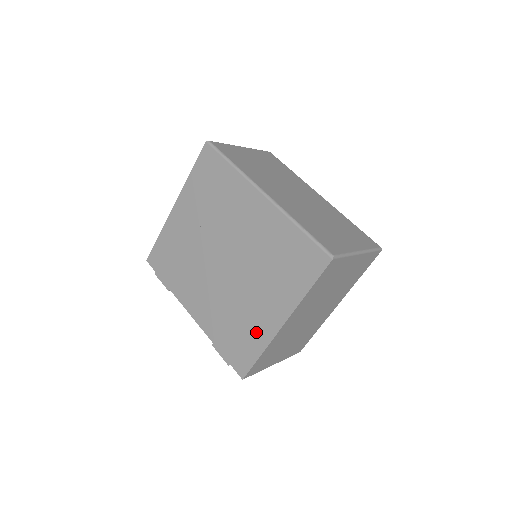
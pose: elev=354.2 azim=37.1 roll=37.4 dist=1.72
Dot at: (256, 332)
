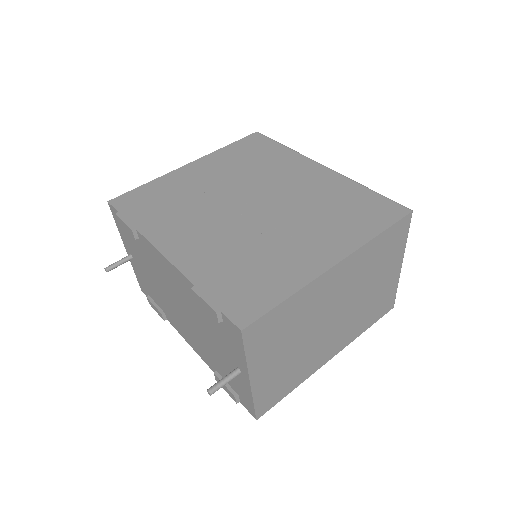
Dot at: (286, 271)
